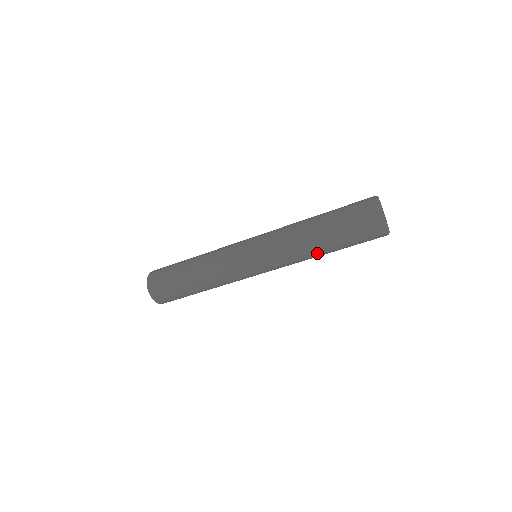
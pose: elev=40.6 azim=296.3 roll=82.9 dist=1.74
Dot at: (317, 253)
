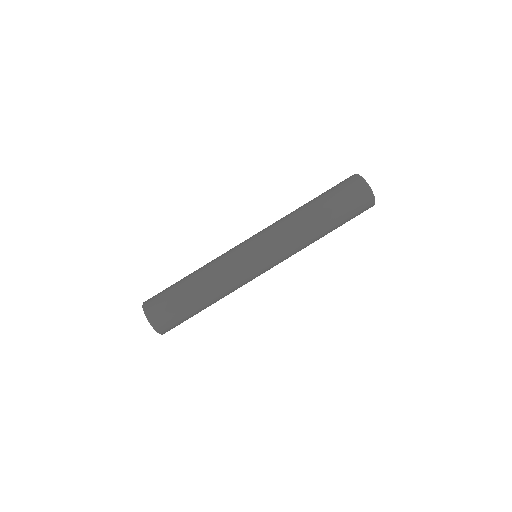
Dot at: (317, 234)
